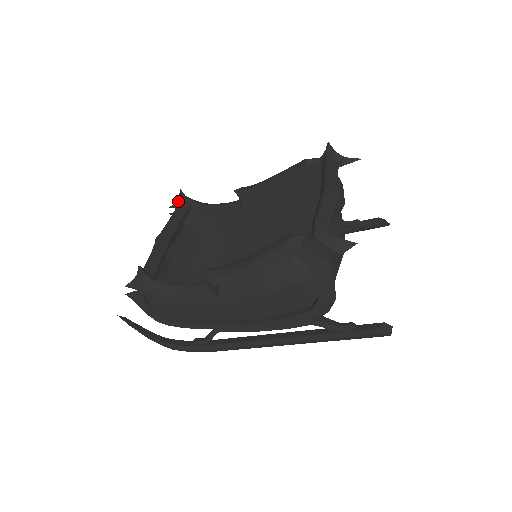
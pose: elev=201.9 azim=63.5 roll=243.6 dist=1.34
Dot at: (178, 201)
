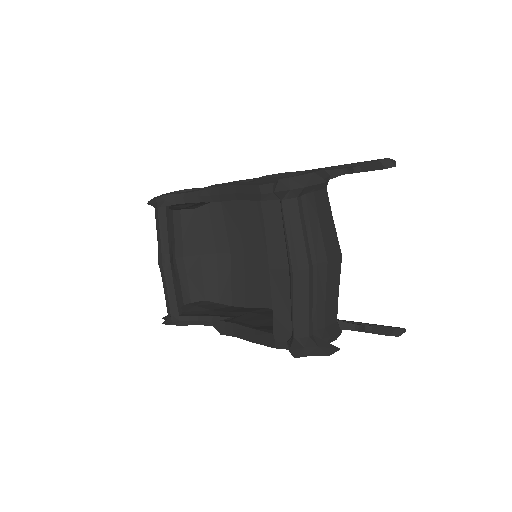
Dot at: occluded
